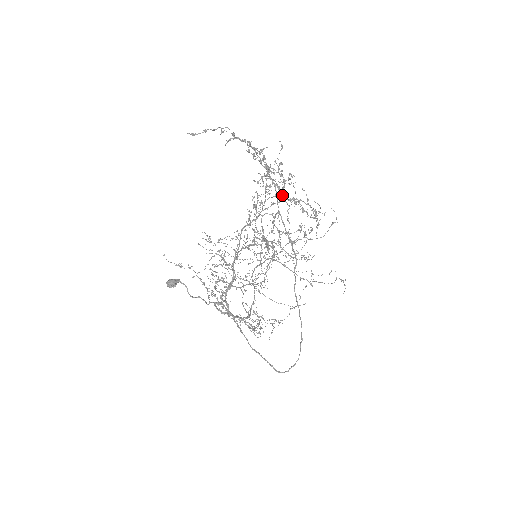
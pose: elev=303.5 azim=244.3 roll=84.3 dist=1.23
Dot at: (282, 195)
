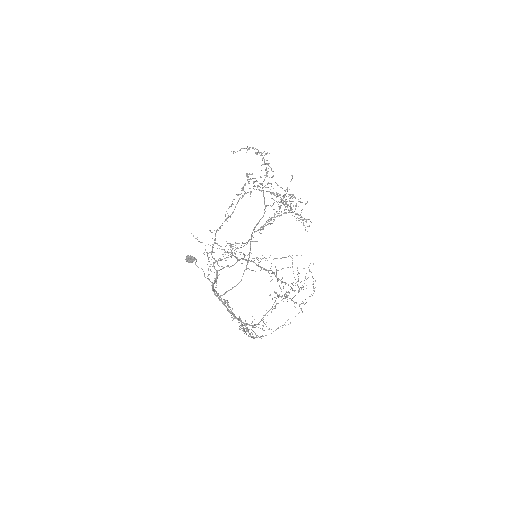
Dot at: (281, 202)
